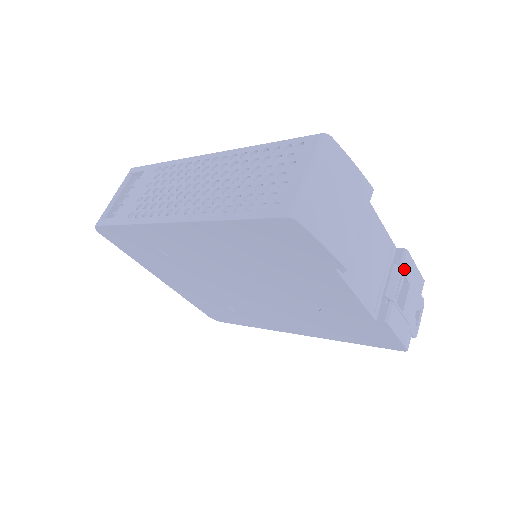
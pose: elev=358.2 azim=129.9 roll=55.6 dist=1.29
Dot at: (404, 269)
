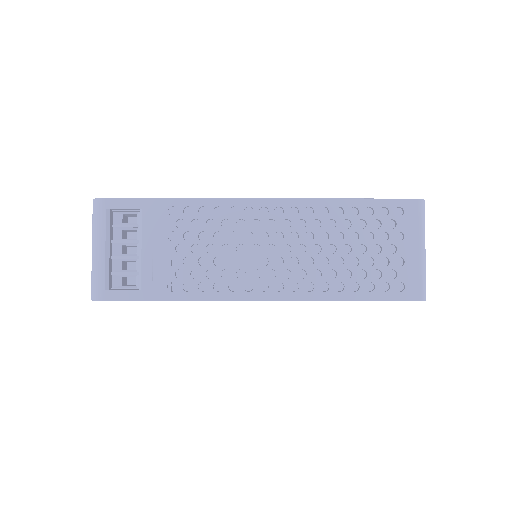
Dot at: occluded
